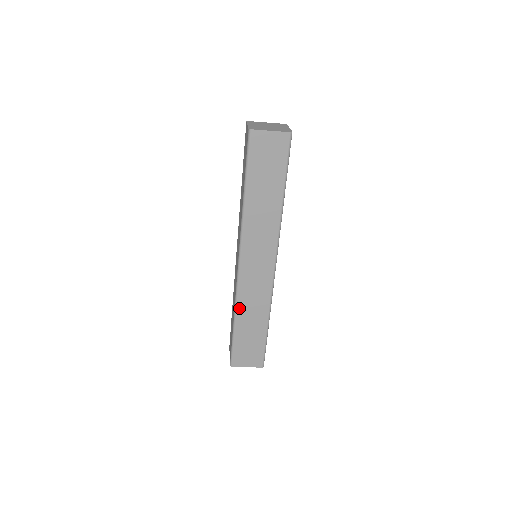
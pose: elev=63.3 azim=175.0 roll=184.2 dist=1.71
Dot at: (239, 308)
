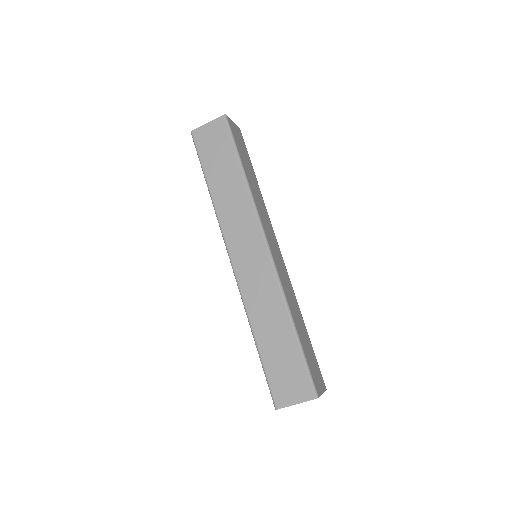
Dot at: (251, 316)
